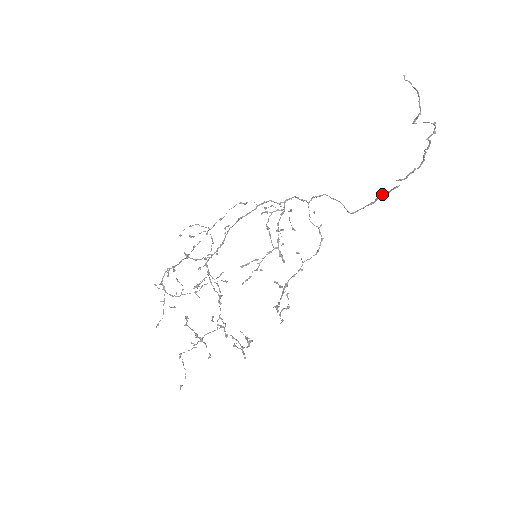
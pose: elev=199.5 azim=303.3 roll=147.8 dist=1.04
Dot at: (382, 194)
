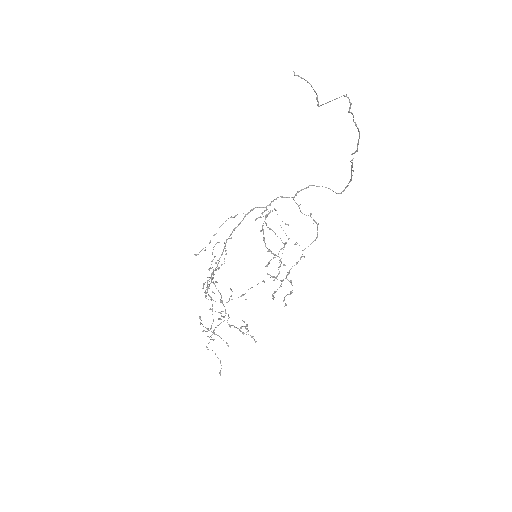
Dot at: (351, 169)
